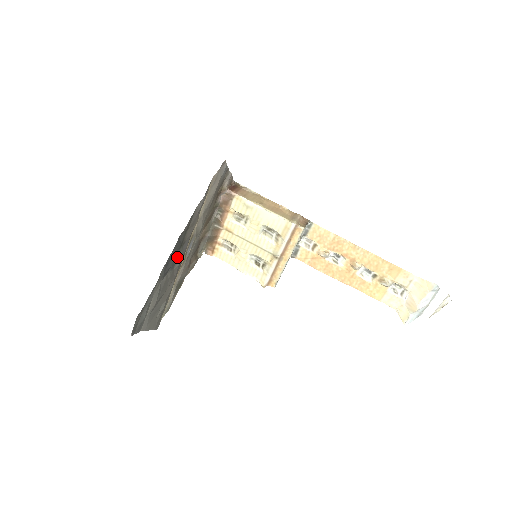
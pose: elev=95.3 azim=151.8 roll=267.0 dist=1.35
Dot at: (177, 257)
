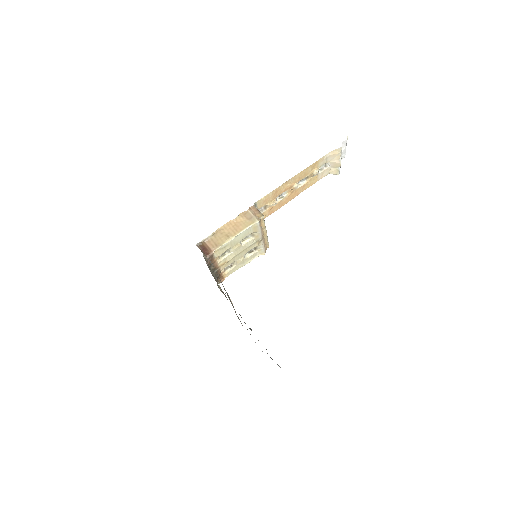
Dot at: occluded
